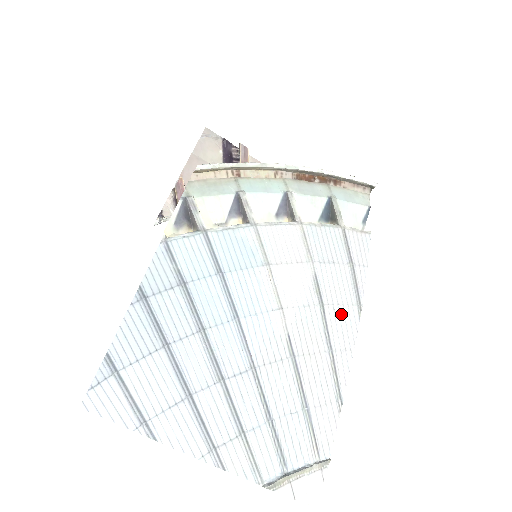
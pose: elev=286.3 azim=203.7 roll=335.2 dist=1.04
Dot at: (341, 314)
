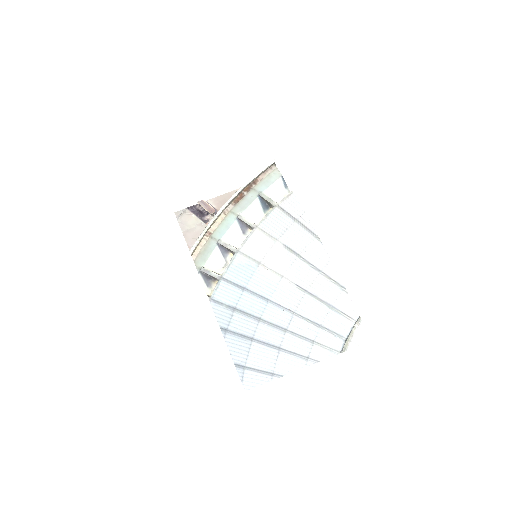
Dot at: (311, 250)
